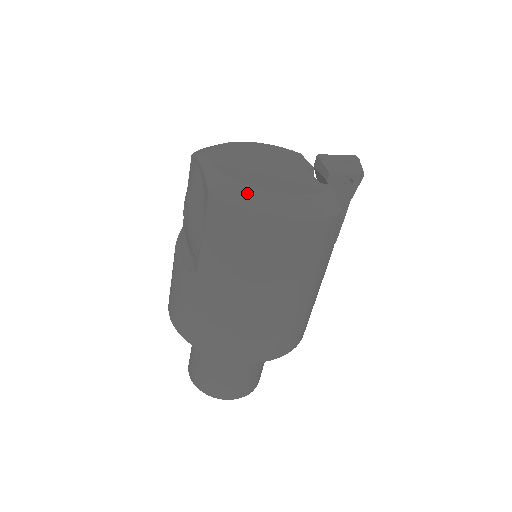
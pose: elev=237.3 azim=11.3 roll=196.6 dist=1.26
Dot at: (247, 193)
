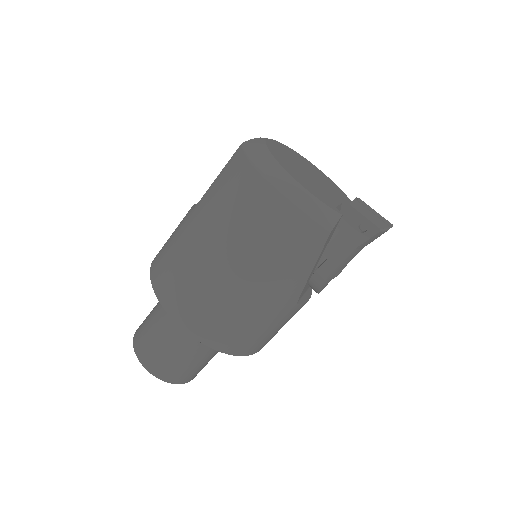
Dot at: (266, 157)
